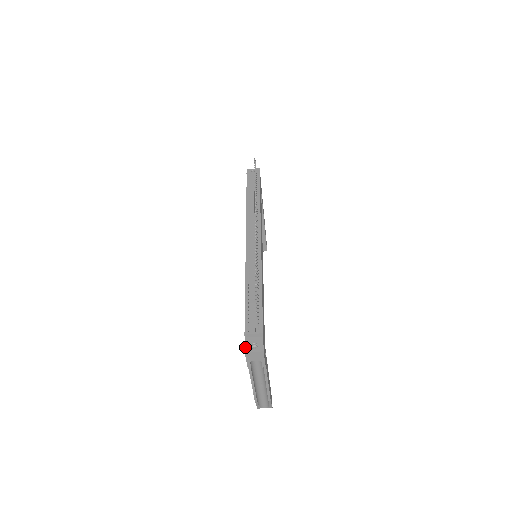
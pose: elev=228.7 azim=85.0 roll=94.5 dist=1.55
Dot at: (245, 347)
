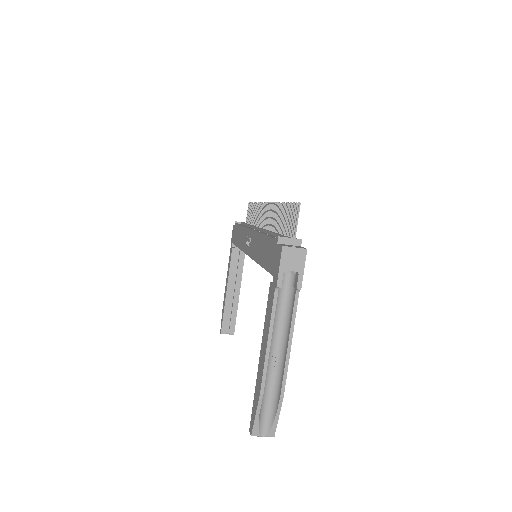
Dot at: (281, 244)
